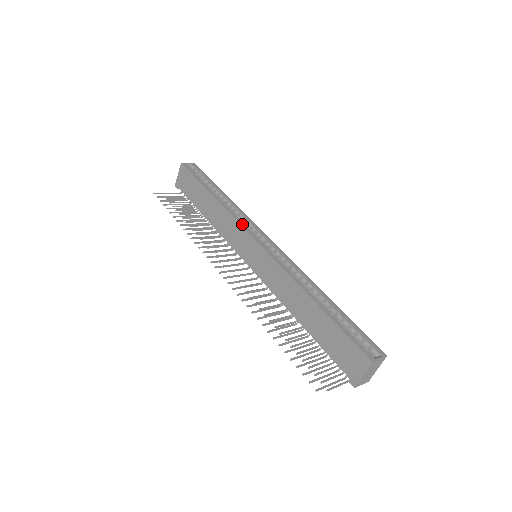
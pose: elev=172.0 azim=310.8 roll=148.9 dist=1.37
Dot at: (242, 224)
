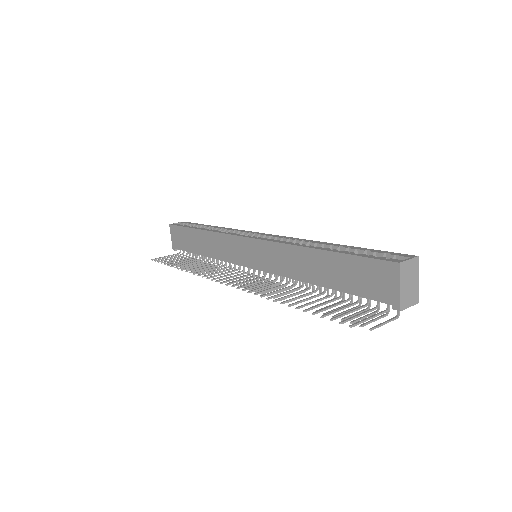
Dot at: (231, 234)
